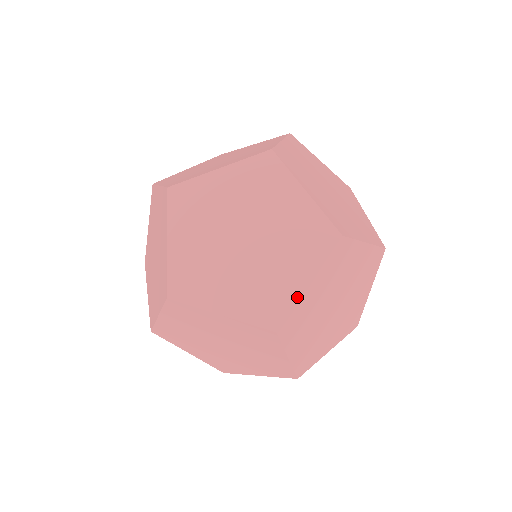
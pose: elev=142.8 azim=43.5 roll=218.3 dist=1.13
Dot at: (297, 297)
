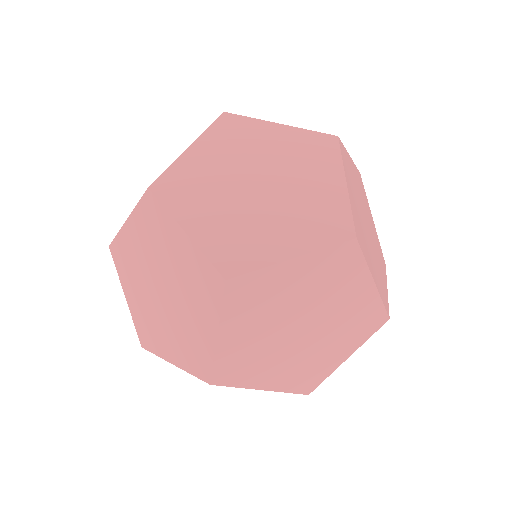
Dot at: (213, 350)
